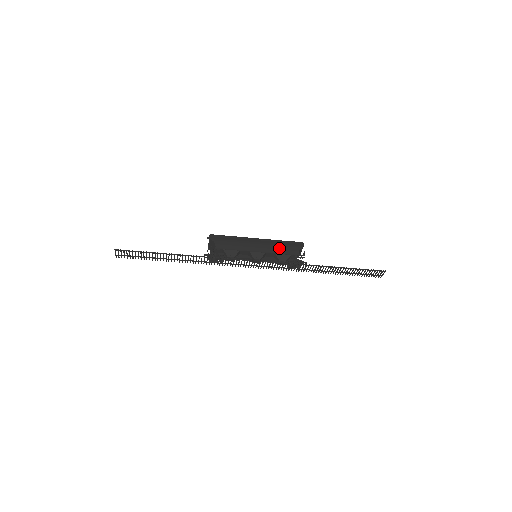
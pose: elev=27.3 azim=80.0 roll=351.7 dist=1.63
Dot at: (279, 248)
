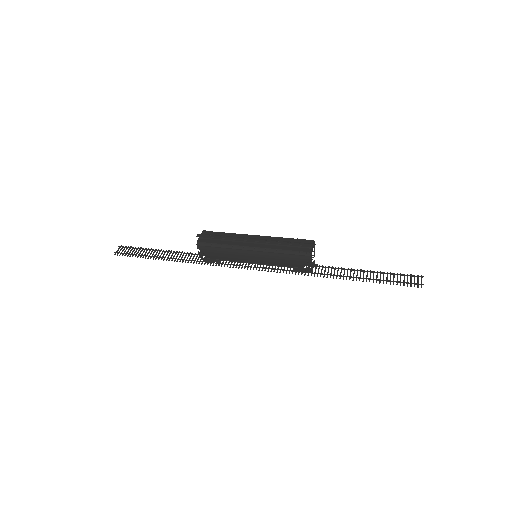
Dot at: (279, 261)
